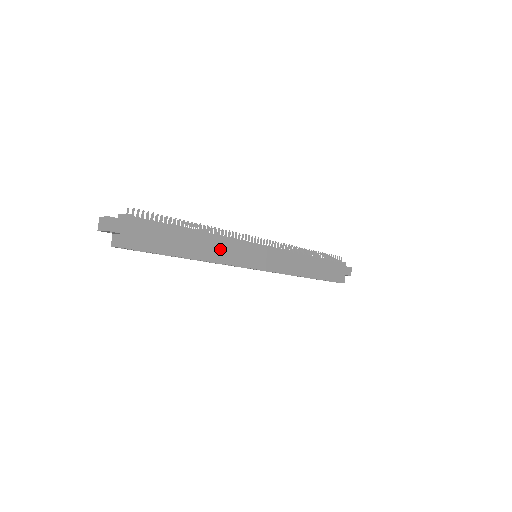
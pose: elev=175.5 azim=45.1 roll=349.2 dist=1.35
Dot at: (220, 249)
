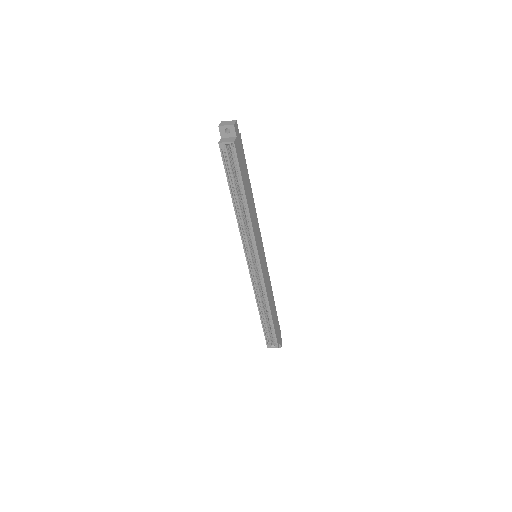
Dot at: (254, 218)
